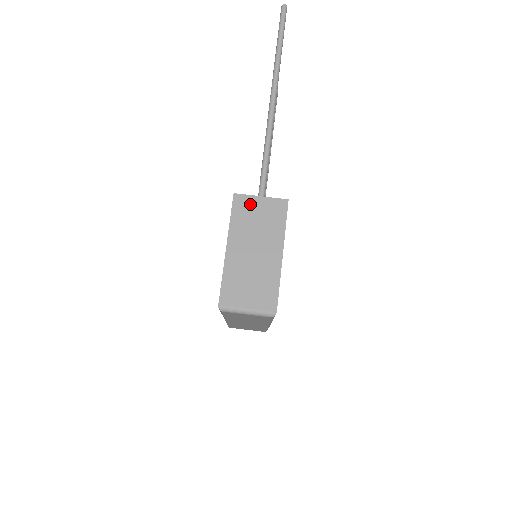
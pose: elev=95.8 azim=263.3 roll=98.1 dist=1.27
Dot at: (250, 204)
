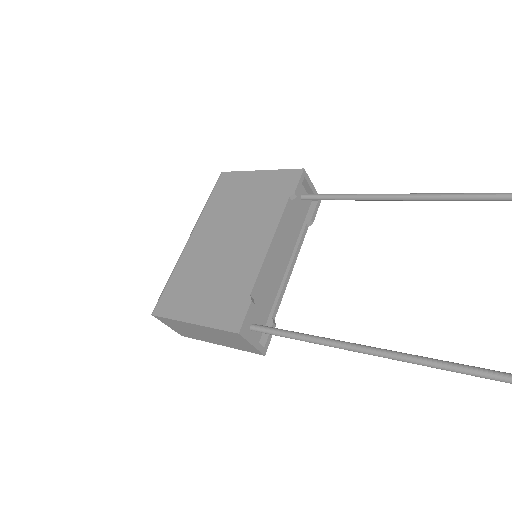
Dot at: (239, 340)
